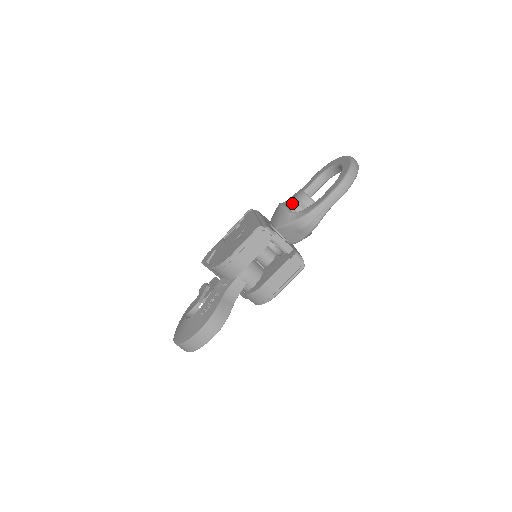
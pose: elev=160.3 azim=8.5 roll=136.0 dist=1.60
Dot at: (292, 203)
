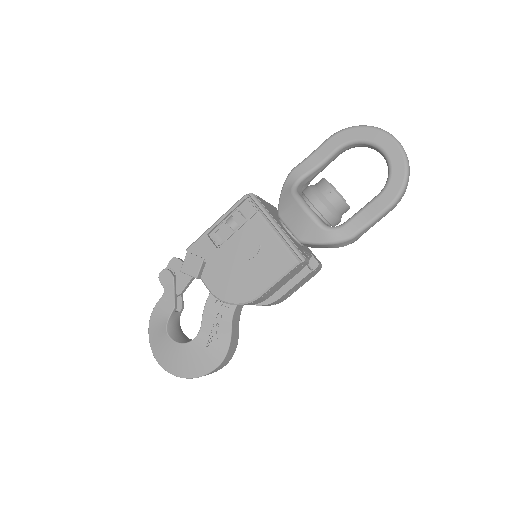
Dot at: (324, 210)
